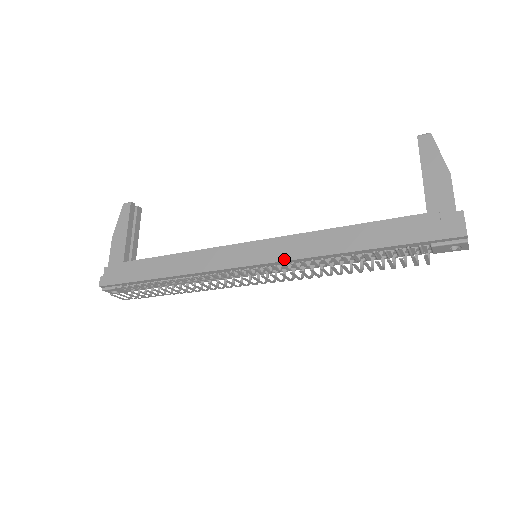
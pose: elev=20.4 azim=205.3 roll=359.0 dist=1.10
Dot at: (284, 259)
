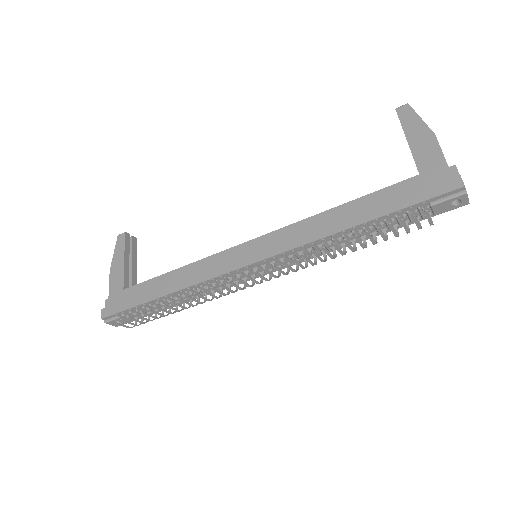
Dot at: (284, 250)
